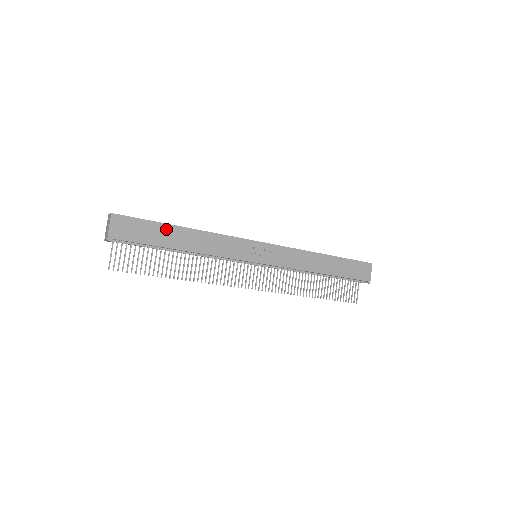
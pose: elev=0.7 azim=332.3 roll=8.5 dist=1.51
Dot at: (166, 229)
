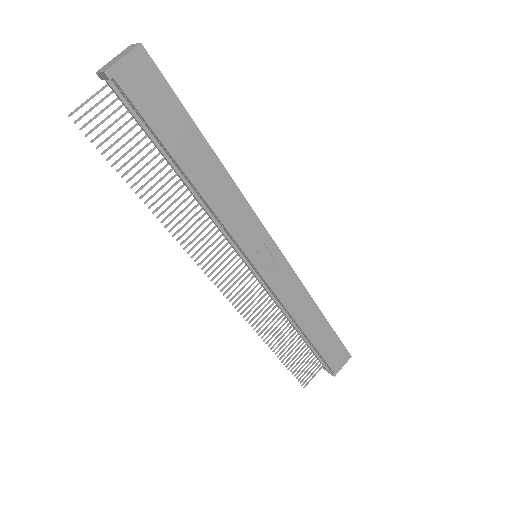
Dot at: (190, 132)
